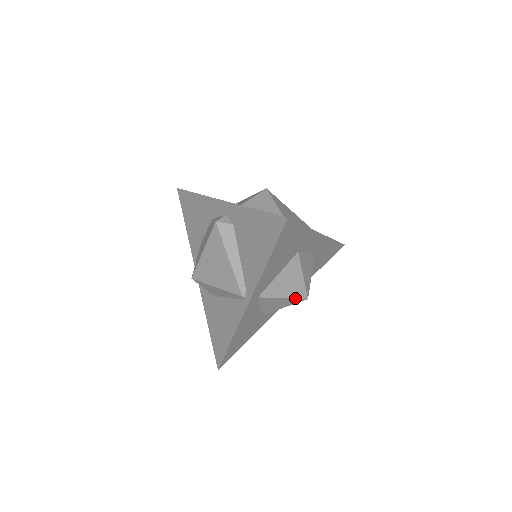
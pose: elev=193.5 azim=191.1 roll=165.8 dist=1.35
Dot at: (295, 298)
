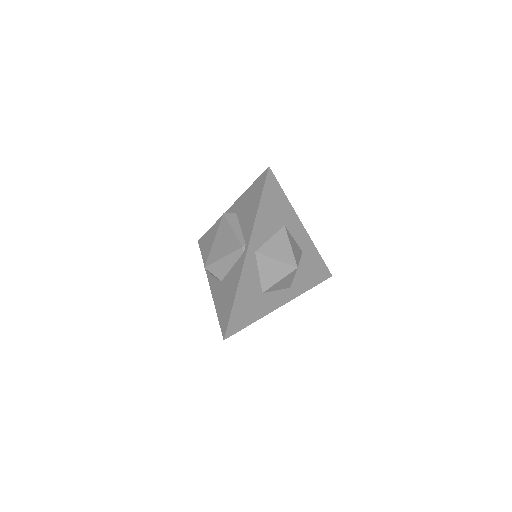
Dot at: (286, 263)
